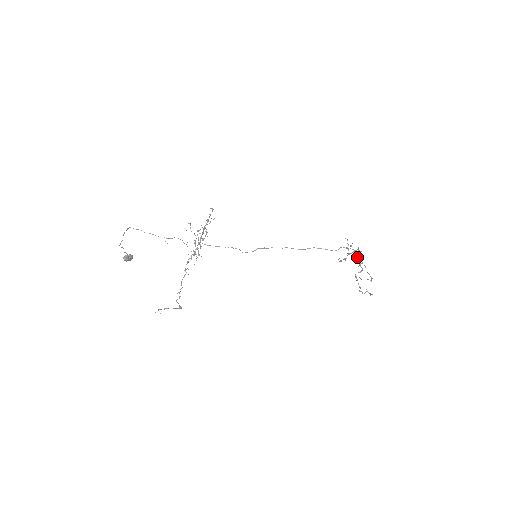
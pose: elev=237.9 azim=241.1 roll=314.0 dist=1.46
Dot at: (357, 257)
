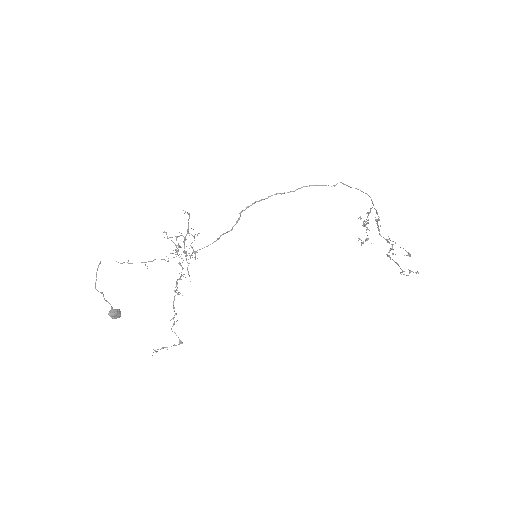
Dot at: (380, 234)
